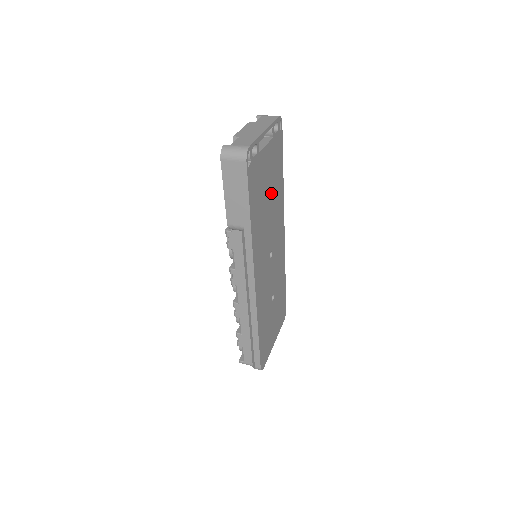
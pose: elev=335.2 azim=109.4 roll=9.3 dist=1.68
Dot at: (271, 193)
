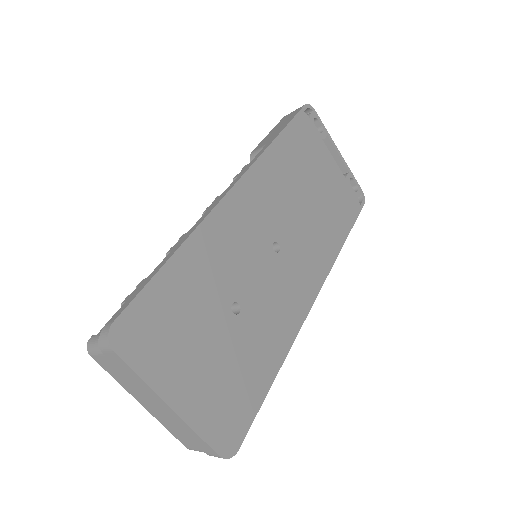
Dot at: (318, 203)
